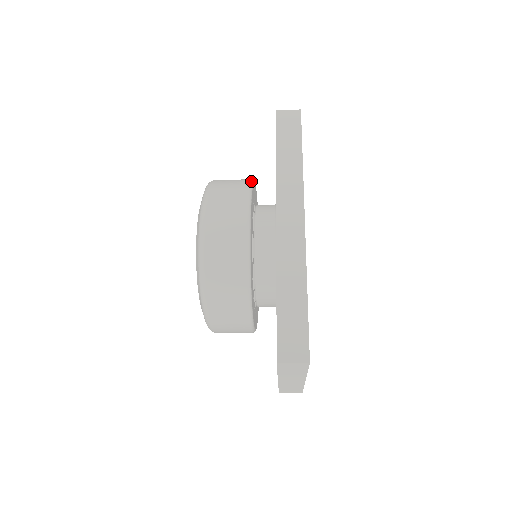
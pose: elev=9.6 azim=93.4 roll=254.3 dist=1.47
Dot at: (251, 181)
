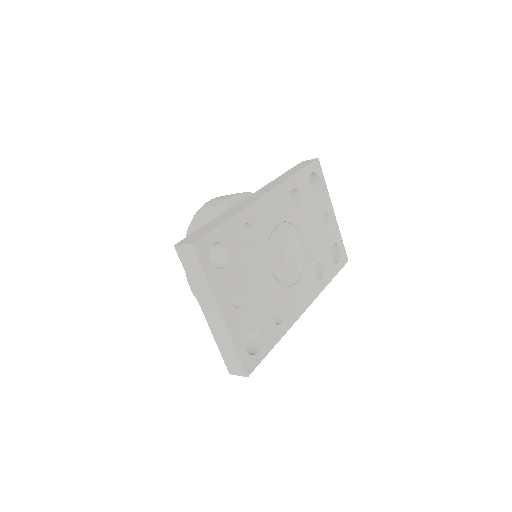
Dot at: occluded
